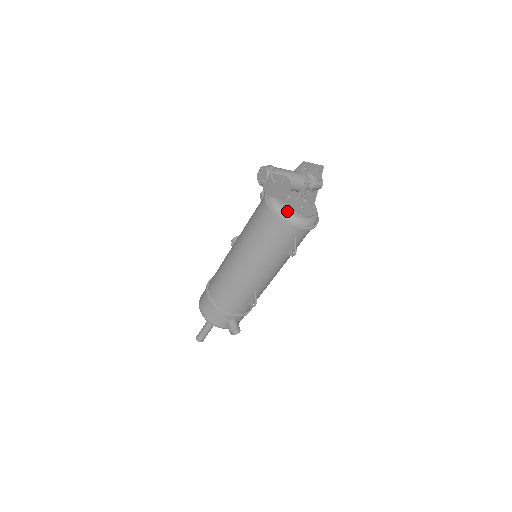
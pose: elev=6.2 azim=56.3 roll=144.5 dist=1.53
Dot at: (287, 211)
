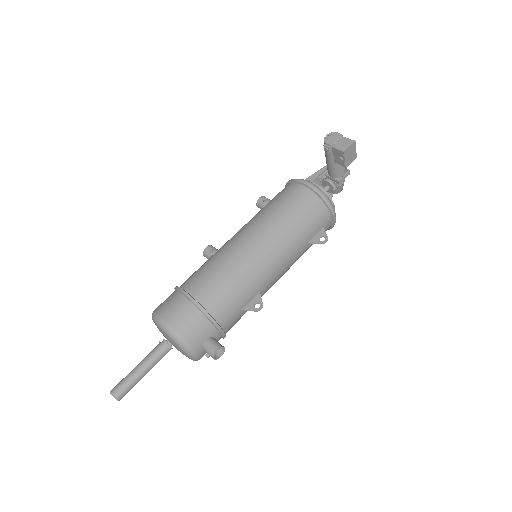
Dot at: (326, 194)
